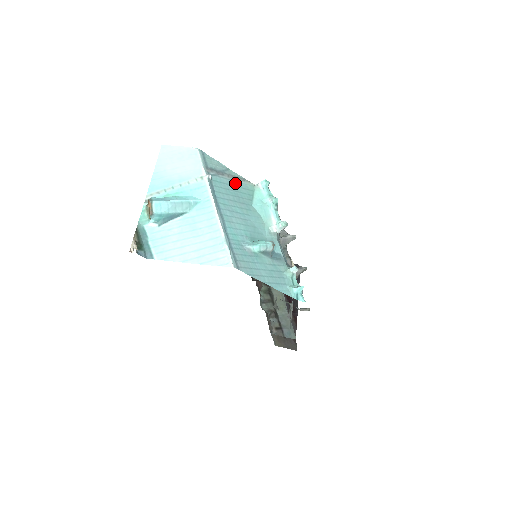
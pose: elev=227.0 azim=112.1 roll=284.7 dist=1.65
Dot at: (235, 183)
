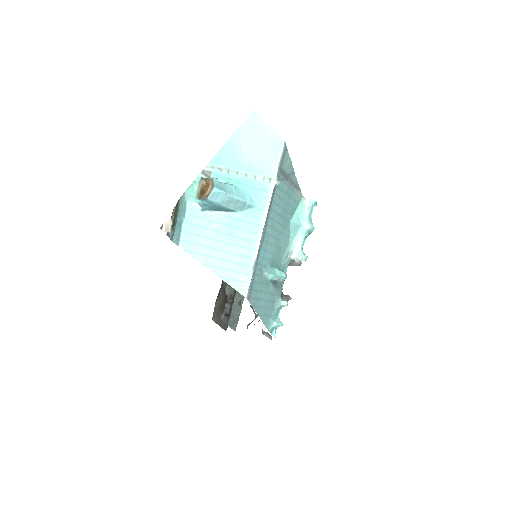
Dot at: (291, 192)
